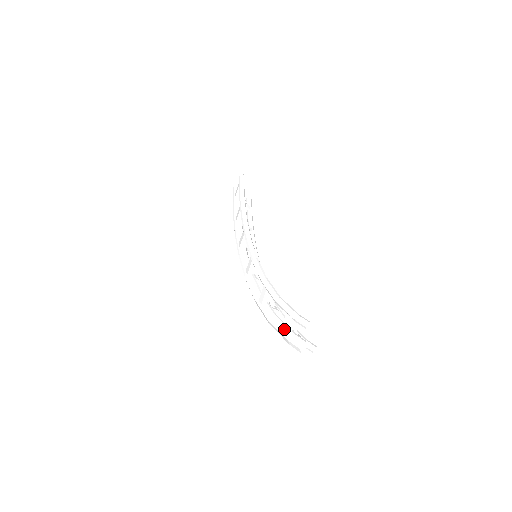
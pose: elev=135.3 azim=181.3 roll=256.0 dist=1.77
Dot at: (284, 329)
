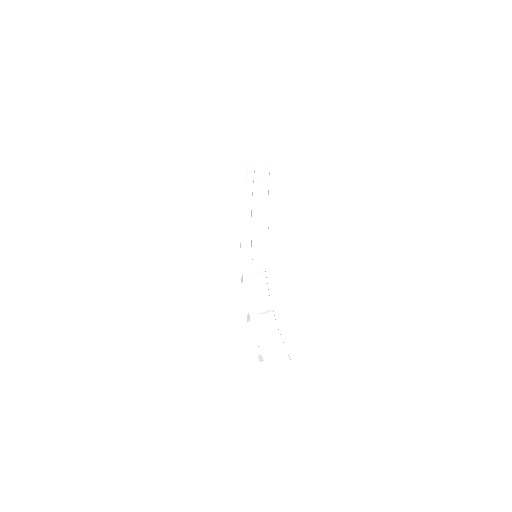
Dot at: (272, 352)
